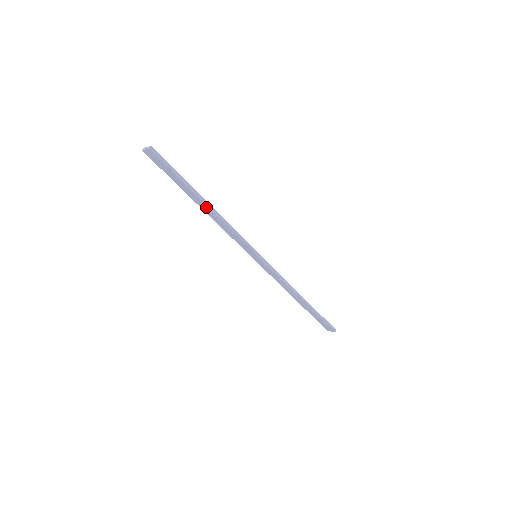
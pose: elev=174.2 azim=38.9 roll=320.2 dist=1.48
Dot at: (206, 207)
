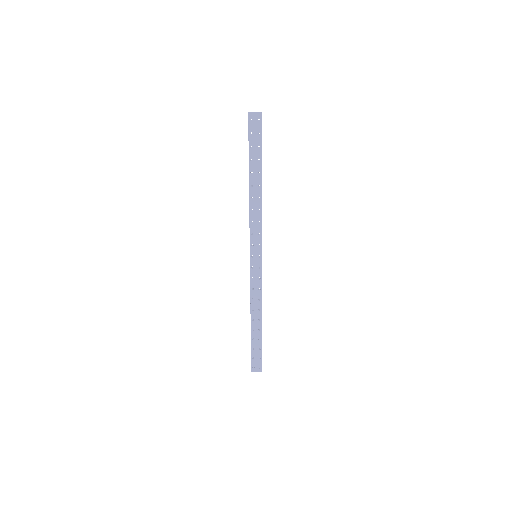
Dot at: (258, 186)
